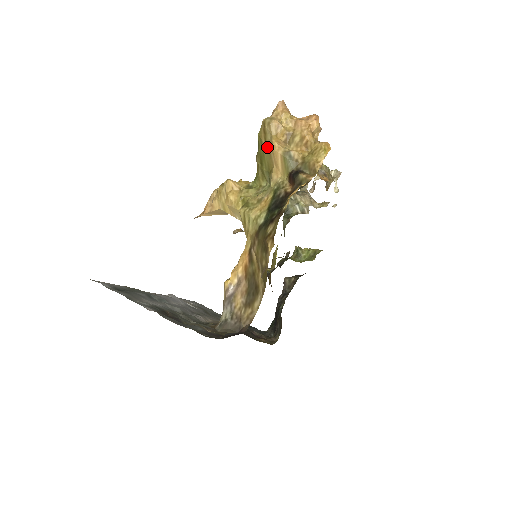
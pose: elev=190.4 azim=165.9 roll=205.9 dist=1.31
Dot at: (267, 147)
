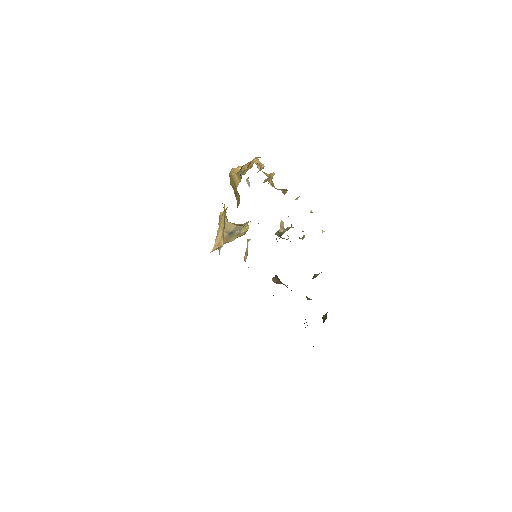
Dot at: (232, 180)
